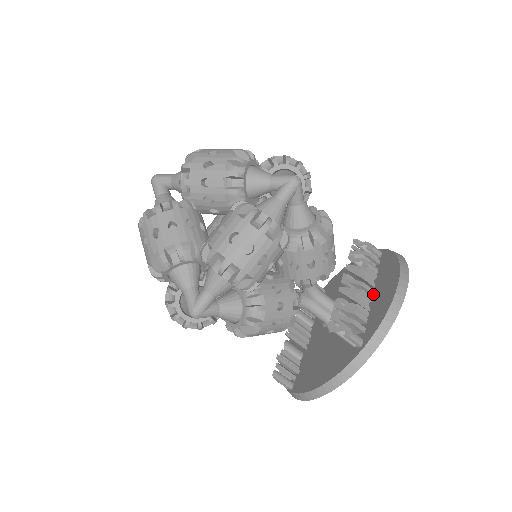
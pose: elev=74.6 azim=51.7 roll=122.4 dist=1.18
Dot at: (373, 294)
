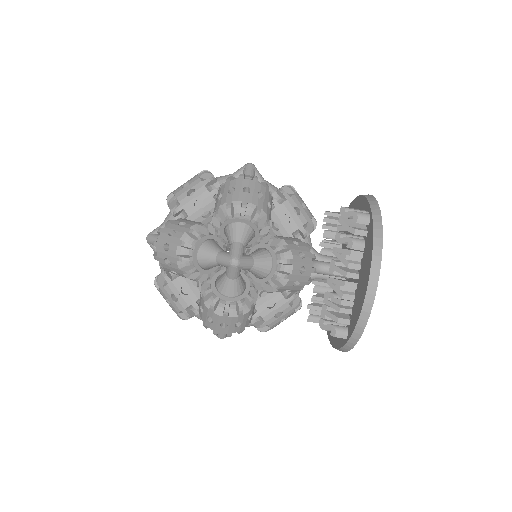
Dot at: (358, 280)
